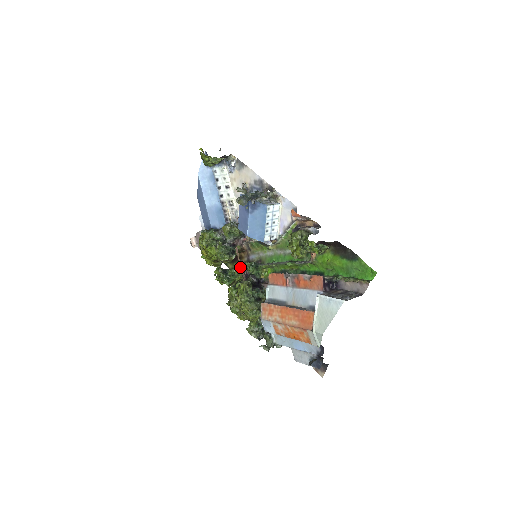
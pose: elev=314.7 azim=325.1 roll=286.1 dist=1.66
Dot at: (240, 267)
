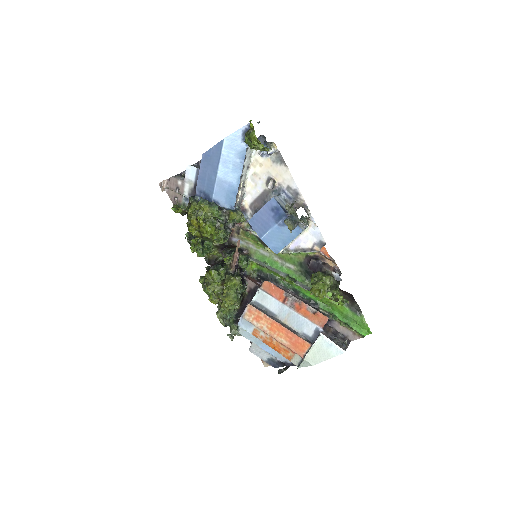
Dot at: (234, 258)
